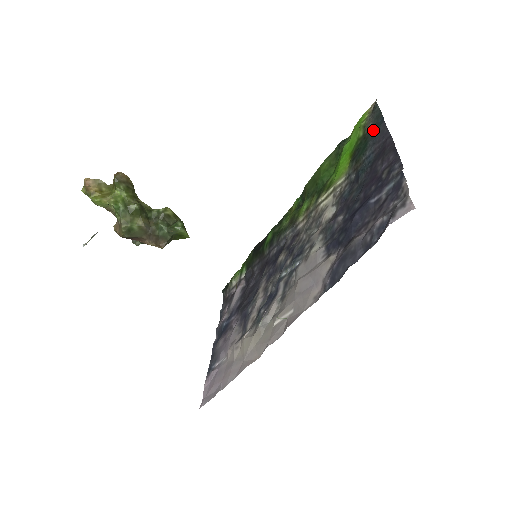
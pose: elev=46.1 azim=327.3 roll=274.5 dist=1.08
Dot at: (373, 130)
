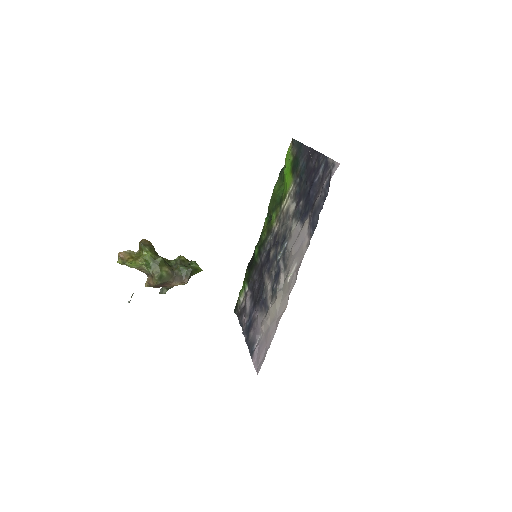
Dot at: (298, 152)
